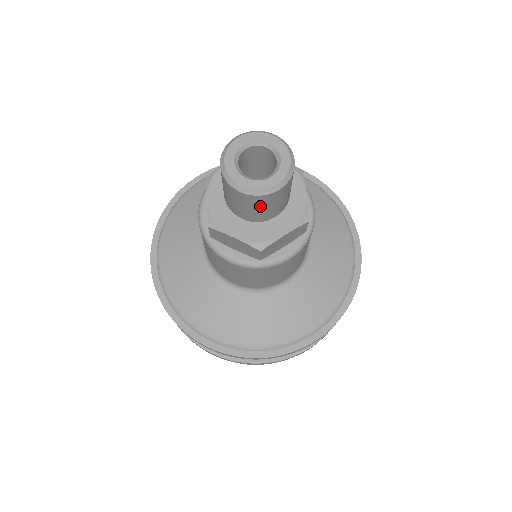
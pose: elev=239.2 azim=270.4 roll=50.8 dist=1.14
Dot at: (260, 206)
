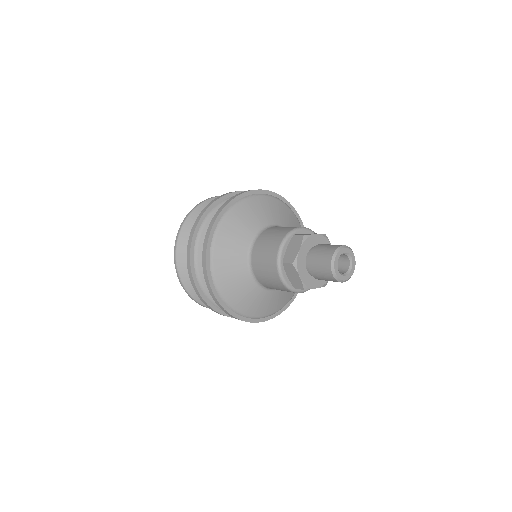
Dot at: (328, 280)
